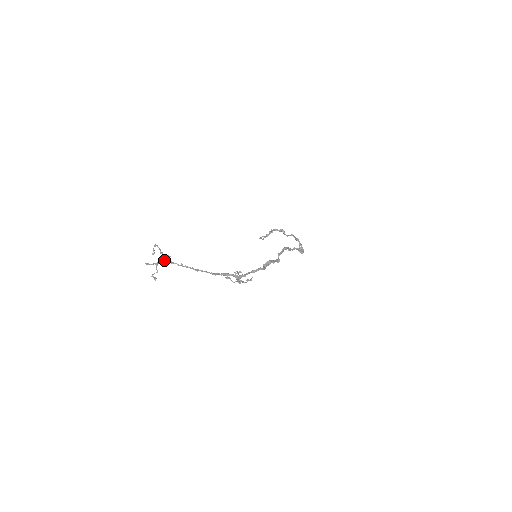
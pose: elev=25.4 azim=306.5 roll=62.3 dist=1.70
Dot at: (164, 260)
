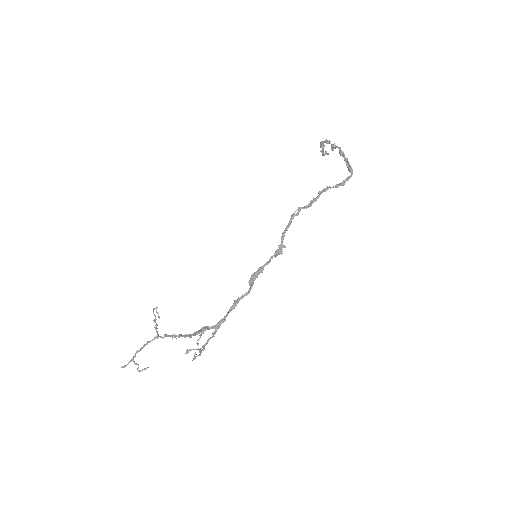
Dot at: (143, 345)
